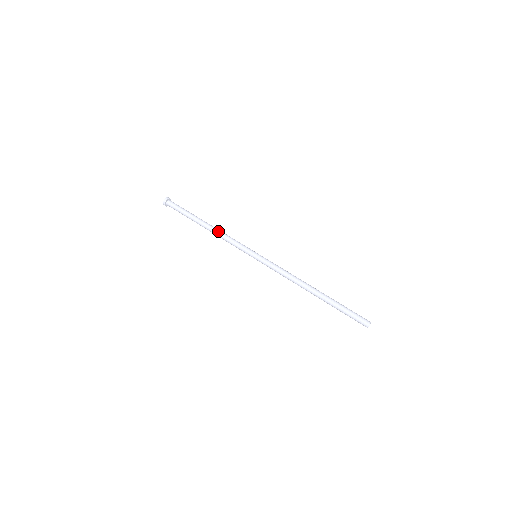
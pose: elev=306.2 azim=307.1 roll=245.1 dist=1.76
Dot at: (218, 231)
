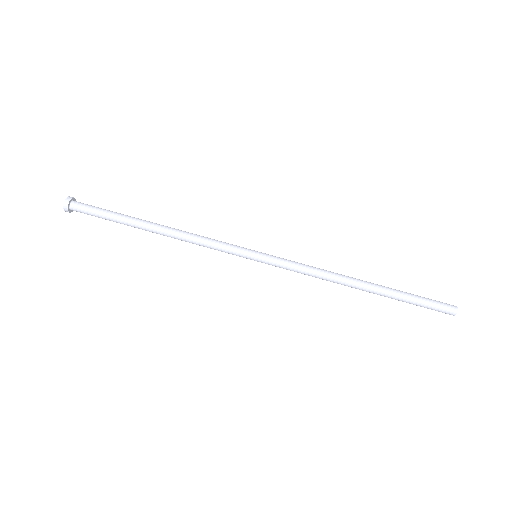
Dot at: (180, 233)
